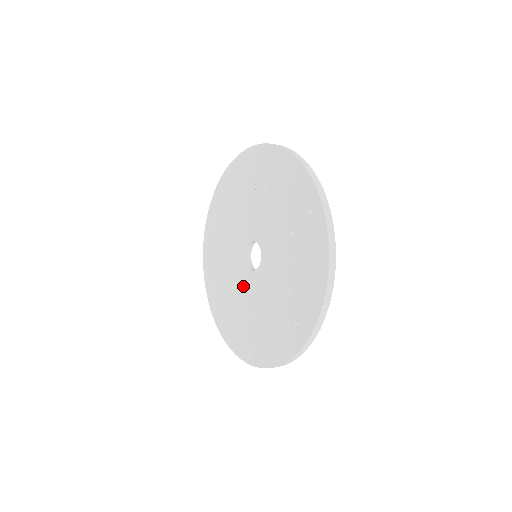
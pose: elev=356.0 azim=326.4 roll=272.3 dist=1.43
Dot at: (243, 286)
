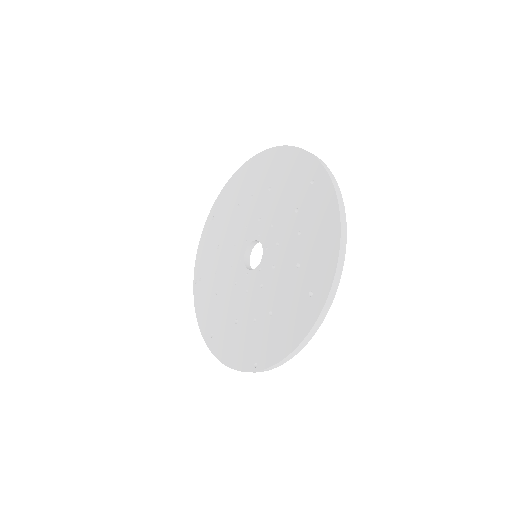
Dot at: (243, 291)
